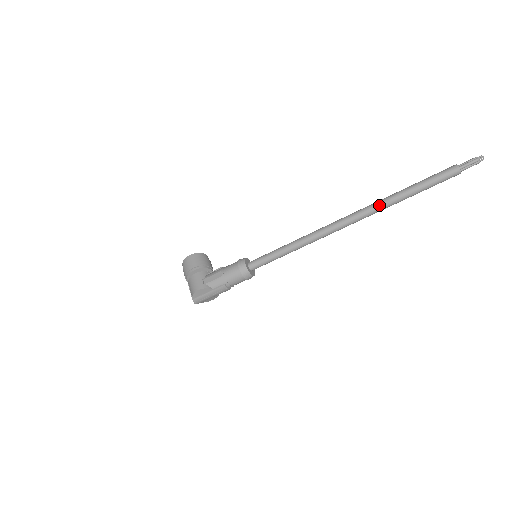
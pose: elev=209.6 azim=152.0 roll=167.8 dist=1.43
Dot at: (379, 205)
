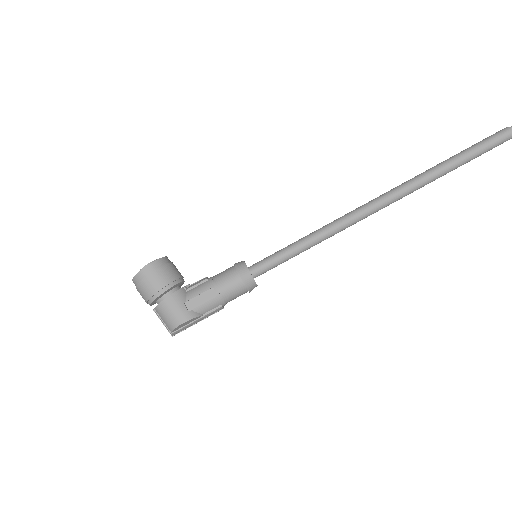
Dot at: (425, 181)
